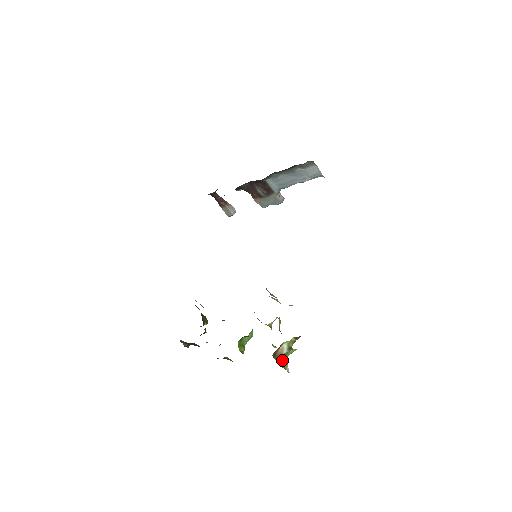
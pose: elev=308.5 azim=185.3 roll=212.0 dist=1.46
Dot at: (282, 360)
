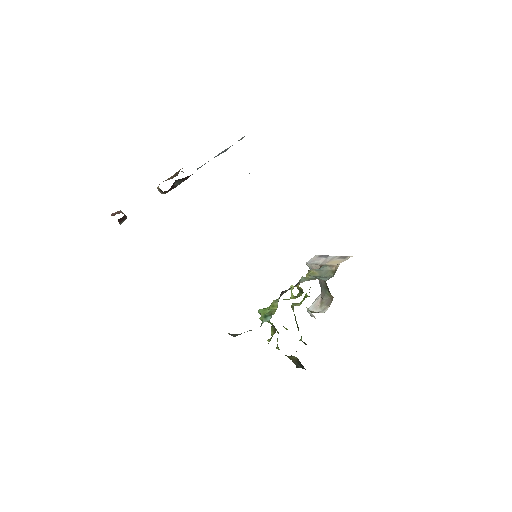
Dot at: occluded
